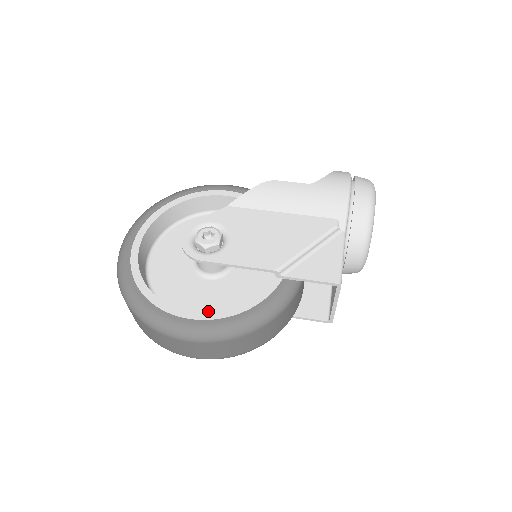
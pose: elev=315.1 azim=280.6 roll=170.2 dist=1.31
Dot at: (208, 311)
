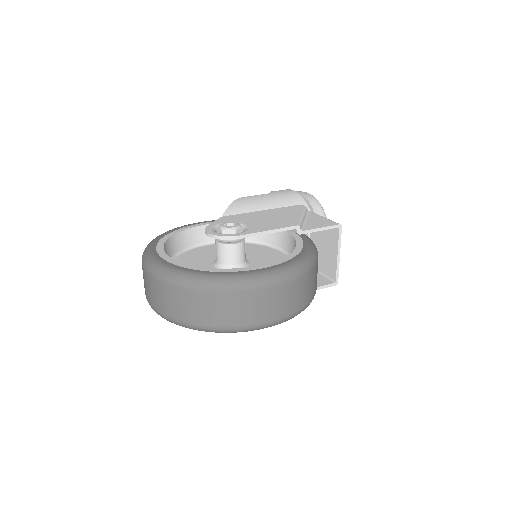
Dot at: occluded
